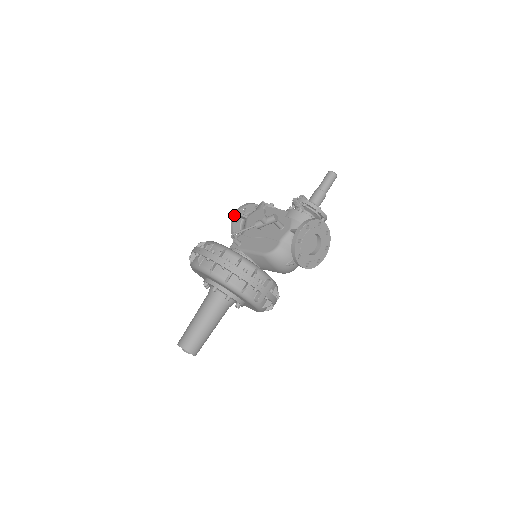
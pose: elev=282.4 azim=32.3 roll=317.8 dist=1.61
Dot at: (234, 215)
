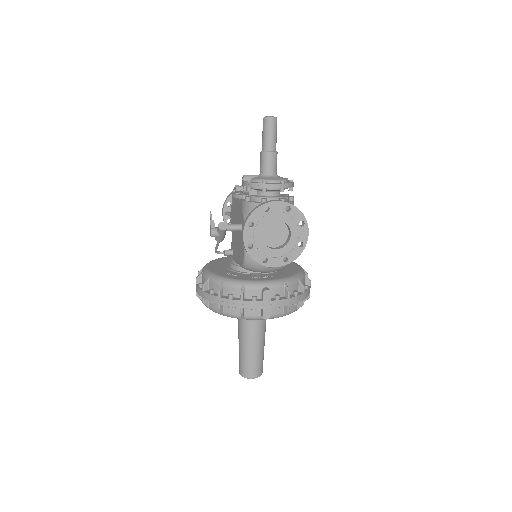
Dot at: occluded
